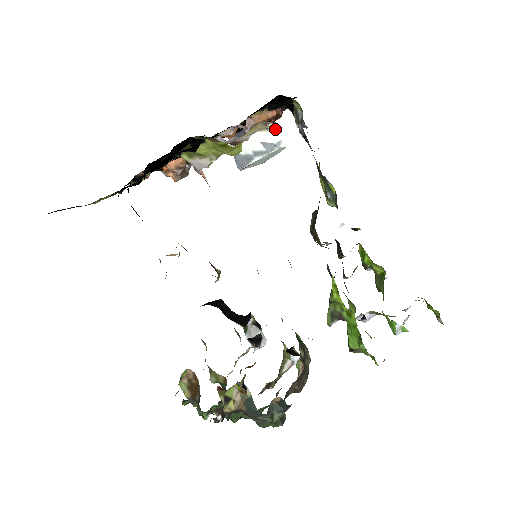
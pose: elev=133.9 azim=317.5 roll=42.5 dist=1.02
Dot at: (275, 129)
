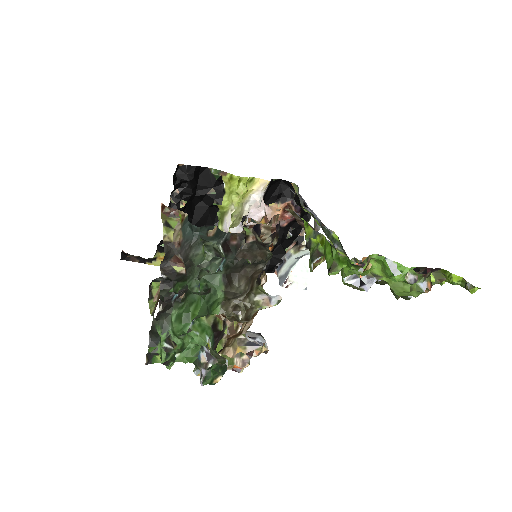
Dot at: (305, 249)
